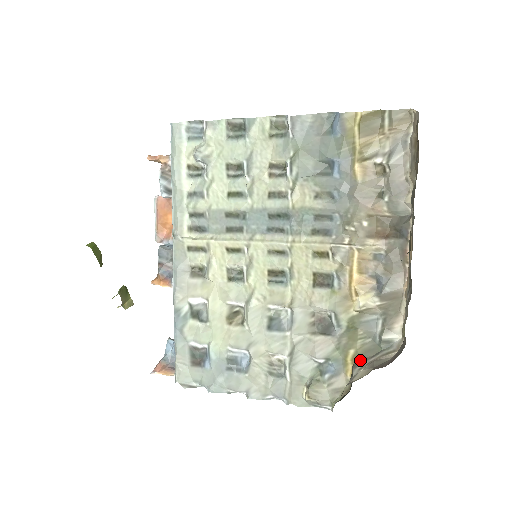
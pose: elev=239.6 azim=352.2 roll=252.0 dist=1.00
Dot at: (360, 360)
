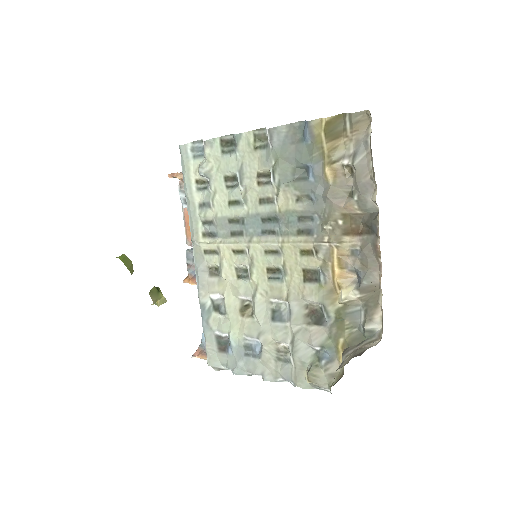
Dot at: (348, 348)
